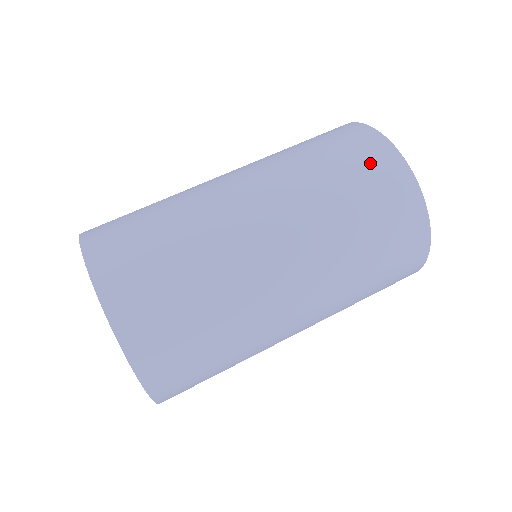
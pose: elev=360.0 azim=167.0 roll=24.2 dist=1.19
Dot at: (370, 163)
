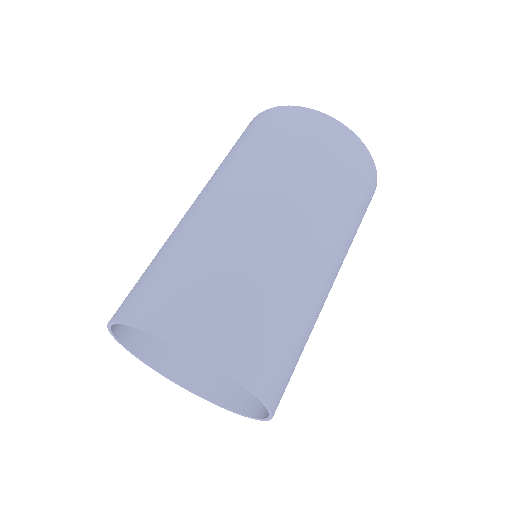
Dot at: (336, 146)
